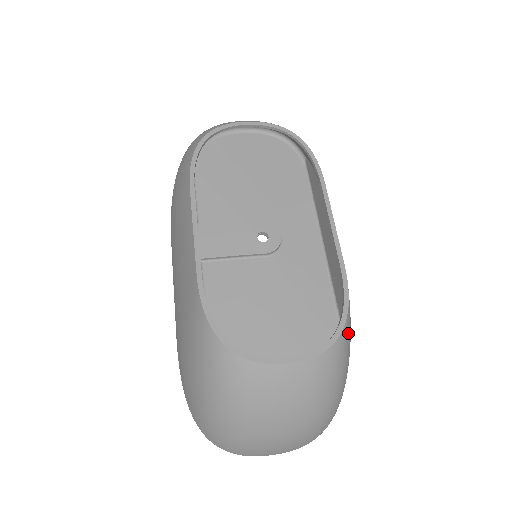
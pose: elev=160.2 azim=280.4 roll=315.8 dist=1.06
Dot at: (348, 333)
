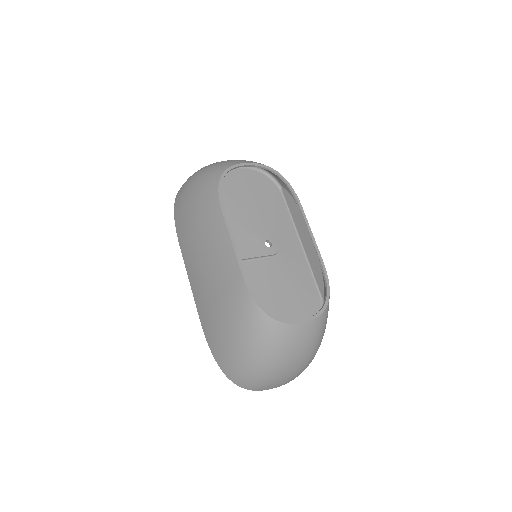
Dot at: occluded
